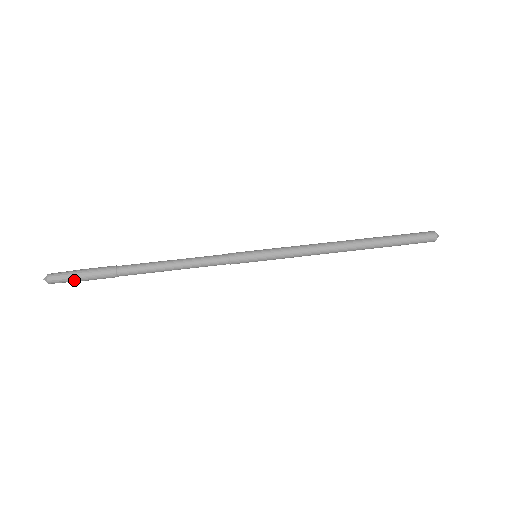
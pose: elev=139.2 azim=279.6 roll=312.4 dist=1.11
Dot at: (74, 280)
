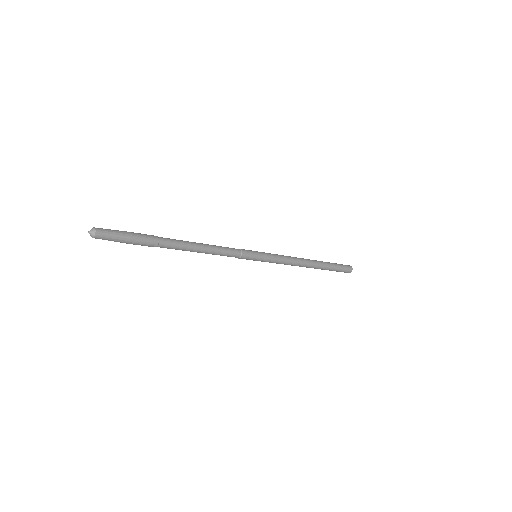
Dot at: (121, 234)
